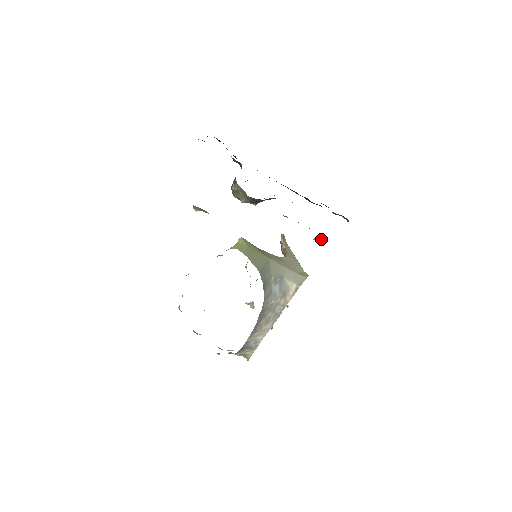
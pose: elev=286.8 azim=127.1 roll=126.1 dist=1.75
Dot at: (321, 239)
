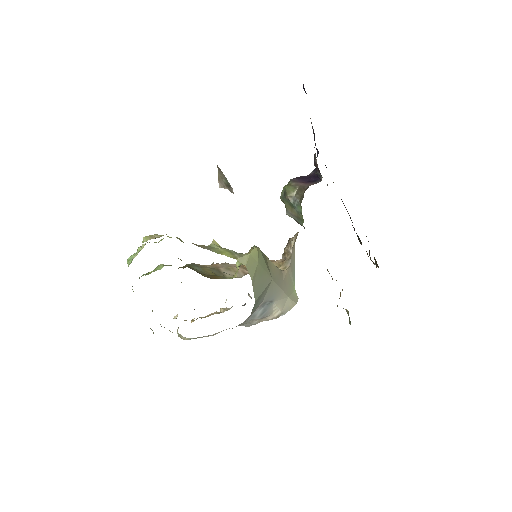
Dot at: (349, 317)
